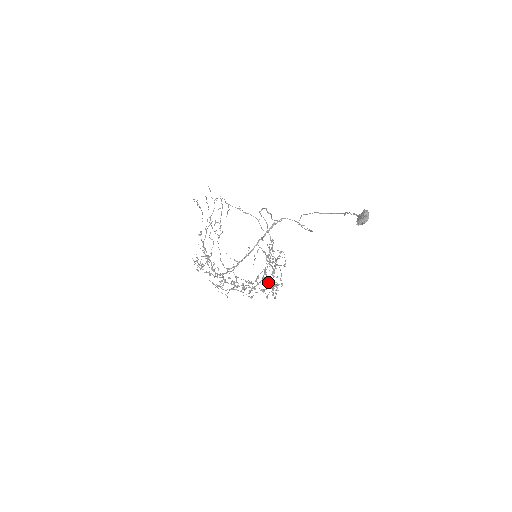
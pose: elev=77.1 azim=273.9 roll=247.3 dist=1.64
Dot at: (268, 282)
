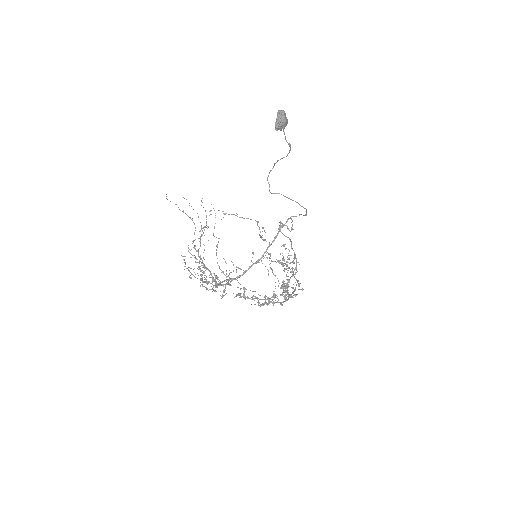
Dot at: (286, 291)
